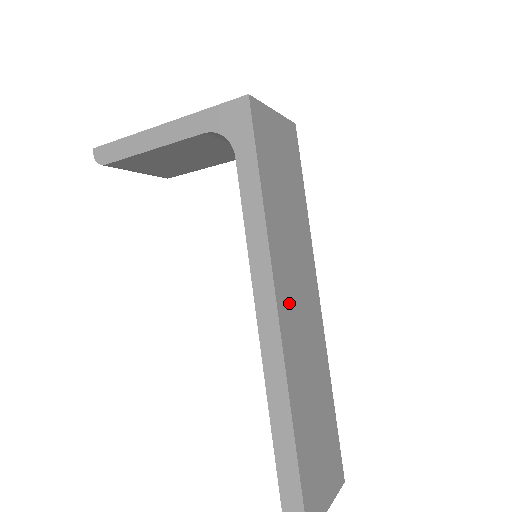
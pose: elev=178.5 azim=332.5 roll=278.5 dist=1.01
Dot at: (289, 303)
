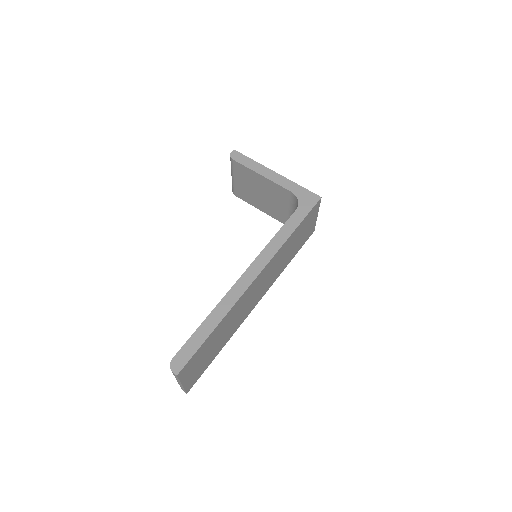
Dot at: (259, 281)
